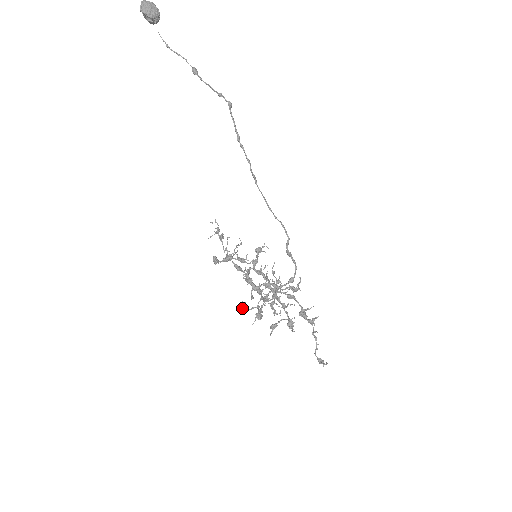
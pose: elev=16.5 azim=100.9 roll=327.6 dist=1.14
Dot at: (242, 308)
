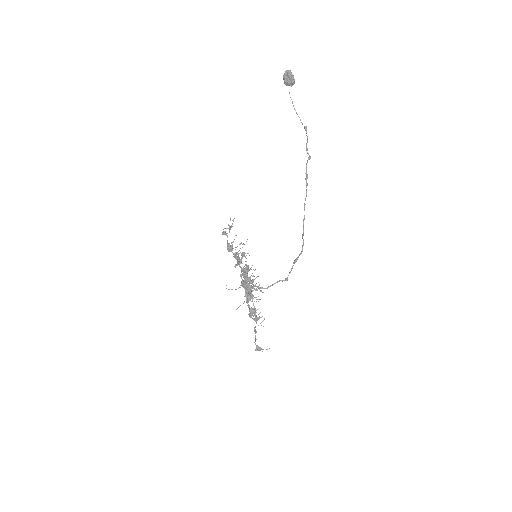
Dot at: (250, 286)
